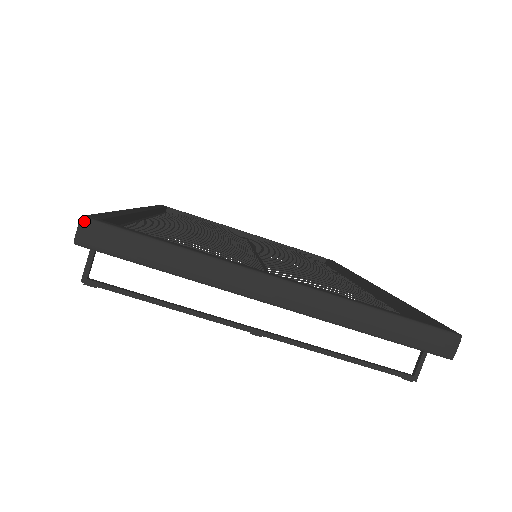
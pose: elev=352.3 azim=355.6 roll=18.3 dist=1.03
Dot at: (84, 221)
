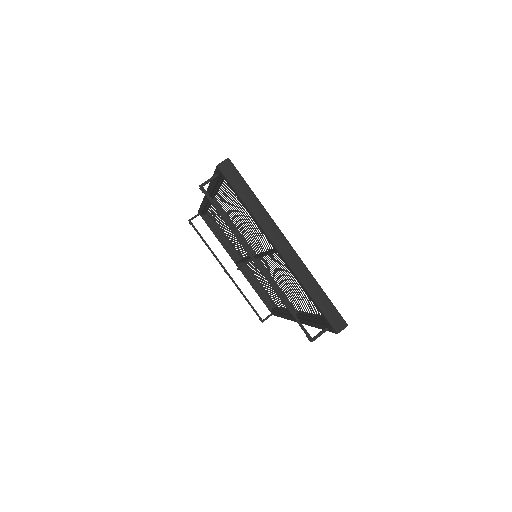
Dot at: (228, 160)
